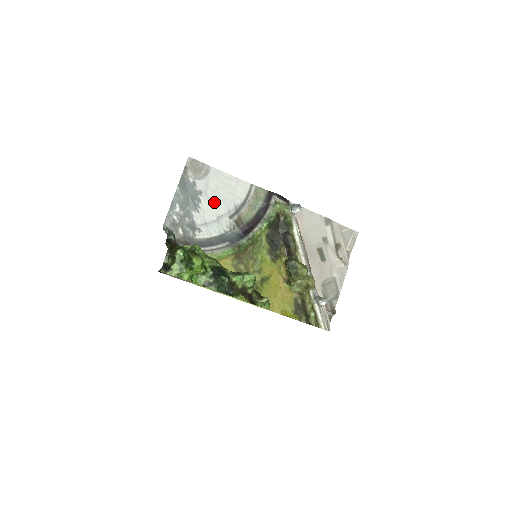
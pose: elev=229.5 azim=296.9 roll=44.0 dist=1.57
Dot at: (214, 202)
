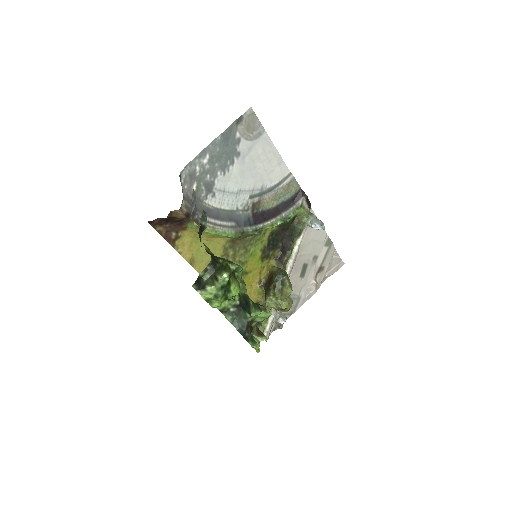
Dot at: (245, 172)
